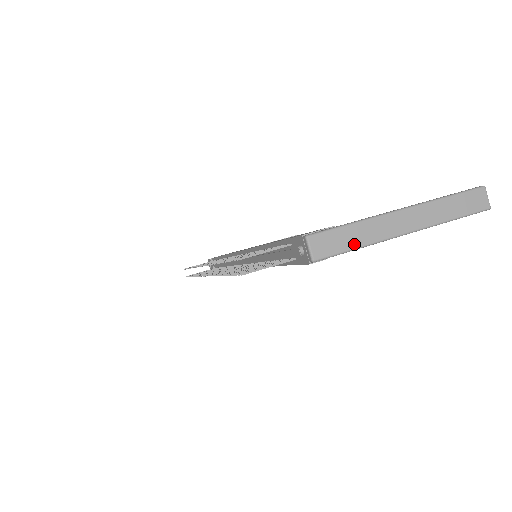
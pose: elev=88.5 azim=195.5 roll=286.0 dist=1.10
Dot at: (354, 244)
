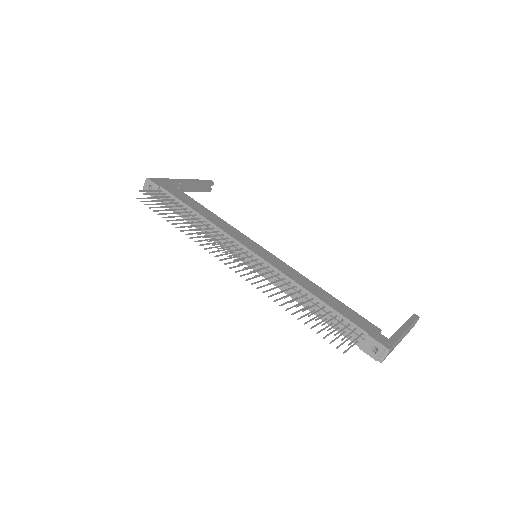
Dot at: occluded
